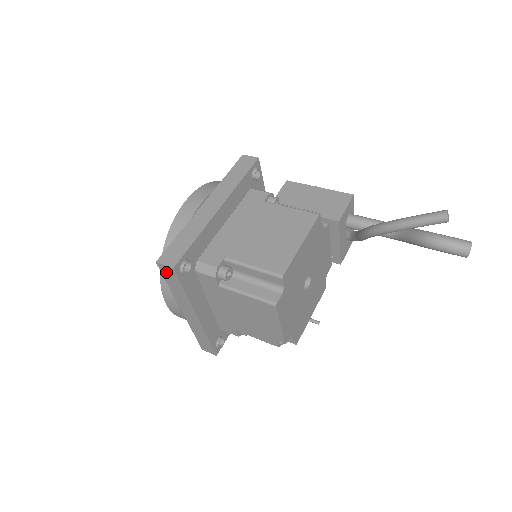
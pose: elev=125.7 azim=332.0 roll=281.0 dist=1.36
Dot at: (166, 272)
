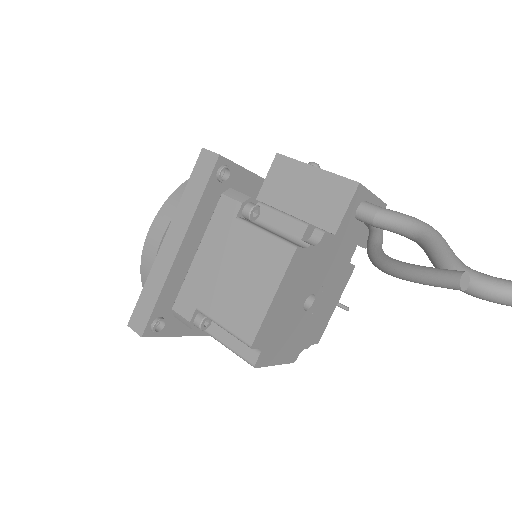
Dot at: occluded
